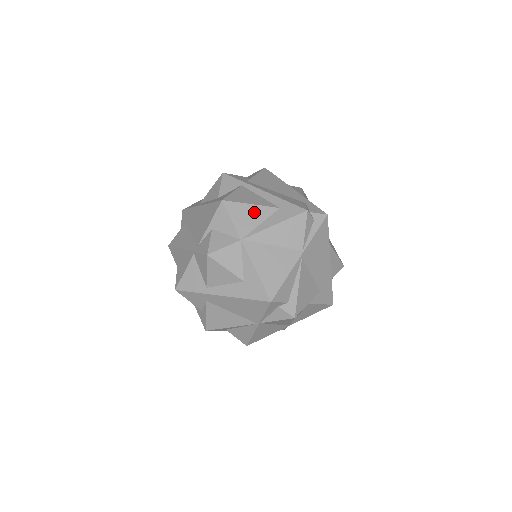
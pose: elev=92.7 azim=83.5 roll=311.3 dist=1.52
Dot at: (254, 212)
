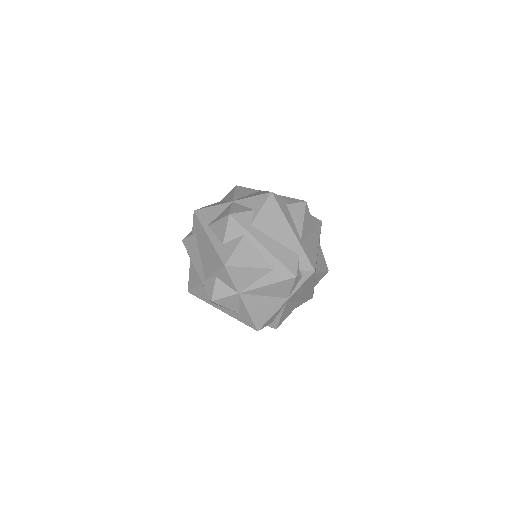
Dot at: (251, 273)
